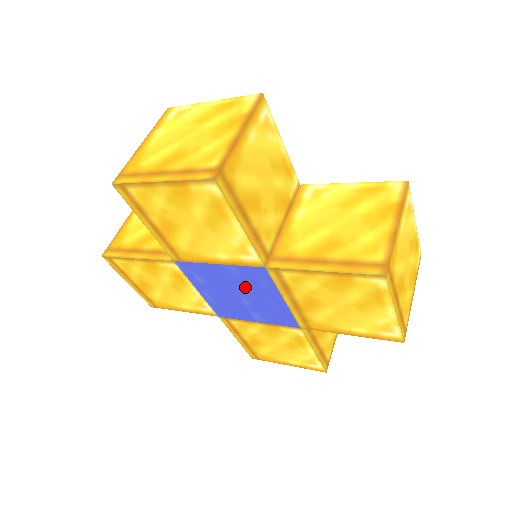
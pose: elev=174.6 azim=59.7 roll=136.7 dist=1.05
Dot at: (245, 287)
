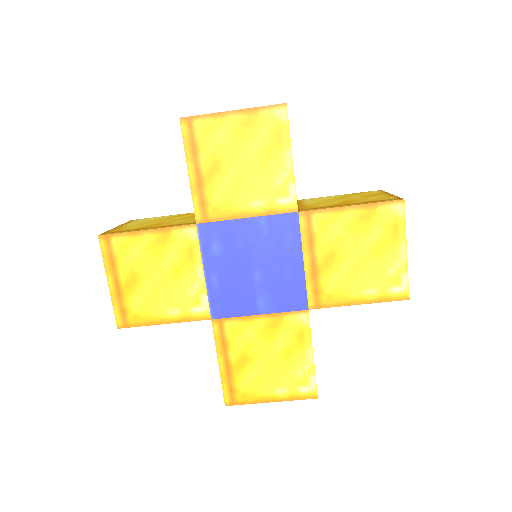
Dot at: (266, 250)
